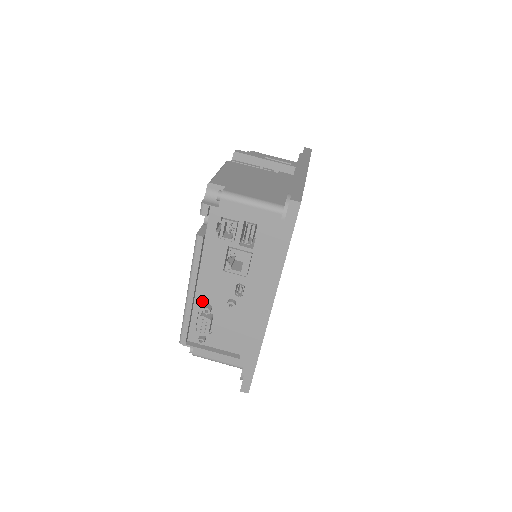
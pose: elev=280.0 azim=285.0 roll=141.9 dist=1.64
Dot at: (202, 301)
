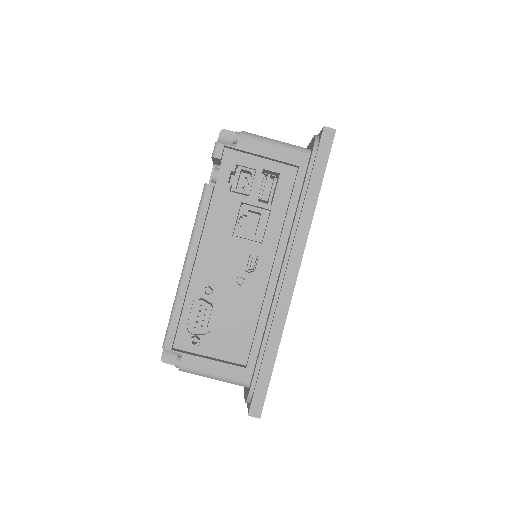
Dot at: (200, 282)
